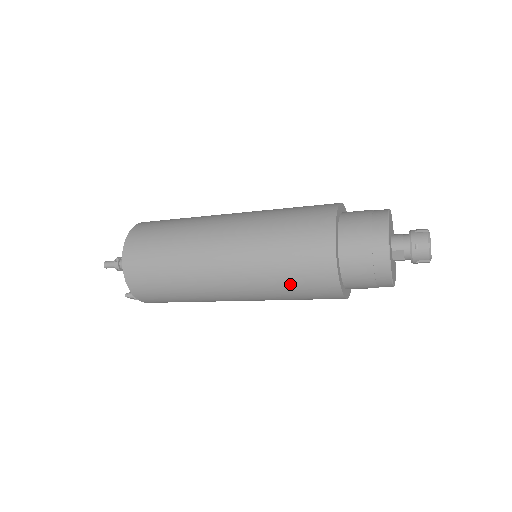
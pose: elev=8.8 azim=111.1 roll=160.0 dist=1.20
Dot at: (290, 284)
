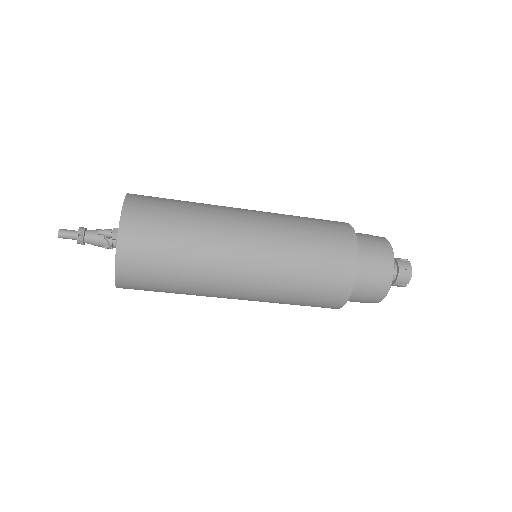
Dot at: (313, 238)
